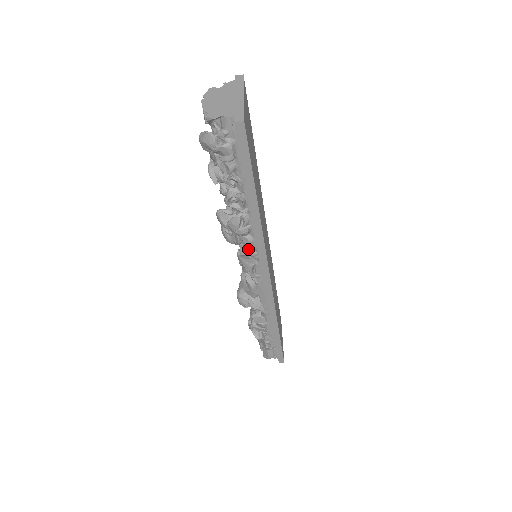
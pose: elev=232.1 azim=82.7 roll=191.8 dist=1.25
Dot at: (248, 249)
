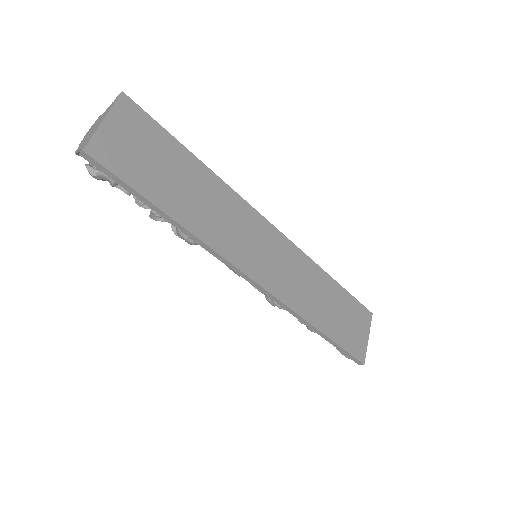
Dot at: occluded
